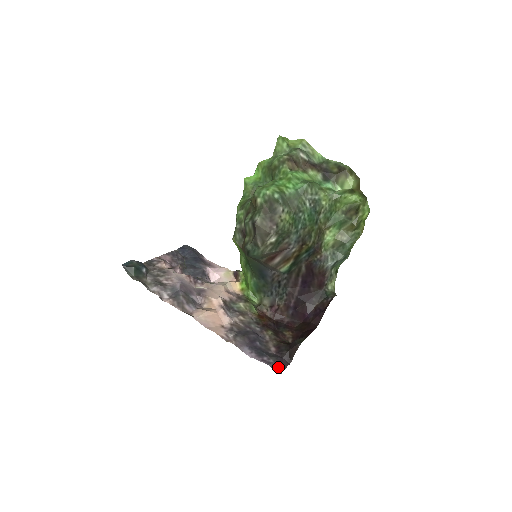
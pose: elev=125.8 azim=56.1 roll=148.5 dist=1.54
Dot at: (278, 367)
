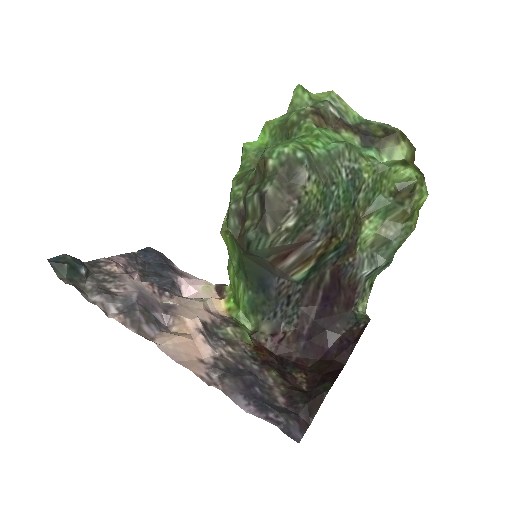
Dot at: (293, 430)
